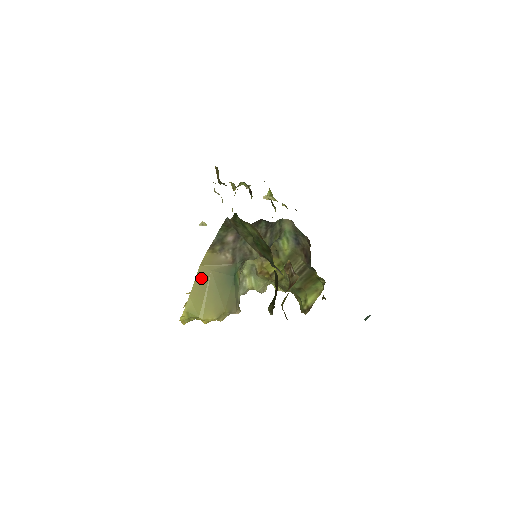
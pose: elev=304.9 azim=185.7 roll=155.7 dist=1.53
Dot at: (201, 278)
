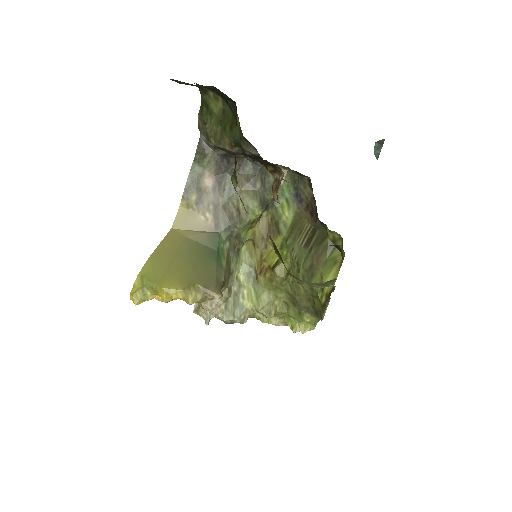
Dot at: (170, 242)
